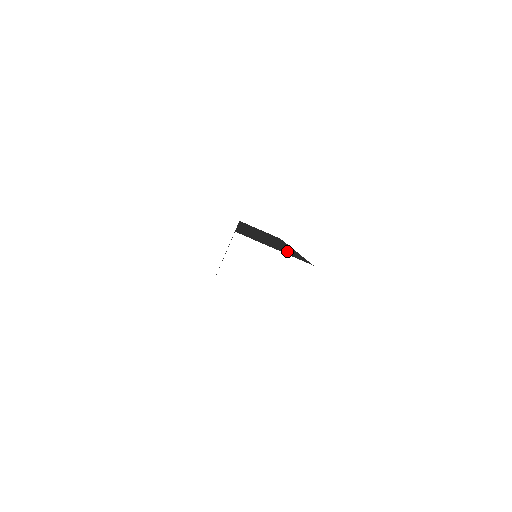
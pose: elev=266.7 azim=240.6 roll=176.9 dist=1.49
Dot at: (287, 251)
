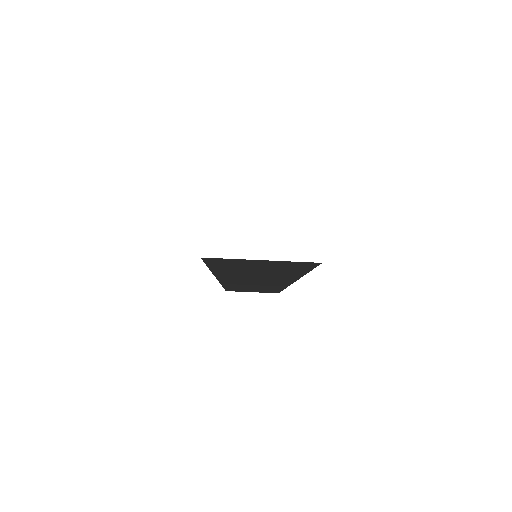
Dot at: occluded
